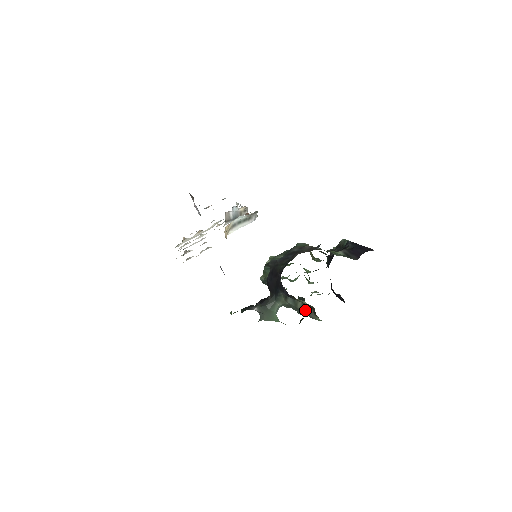
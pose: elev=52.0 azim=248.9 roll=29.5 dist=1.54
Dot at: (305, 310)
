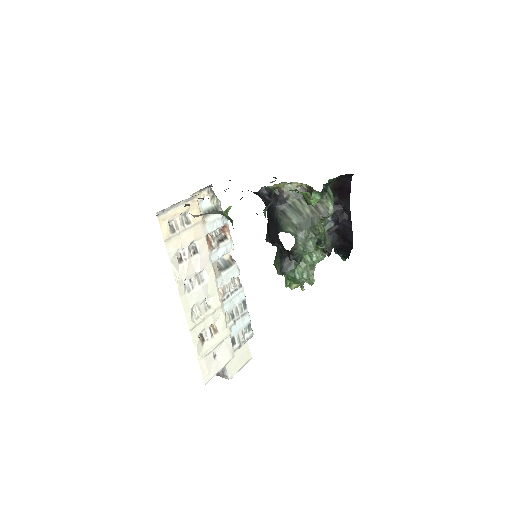
Dot at: (310, 209)
